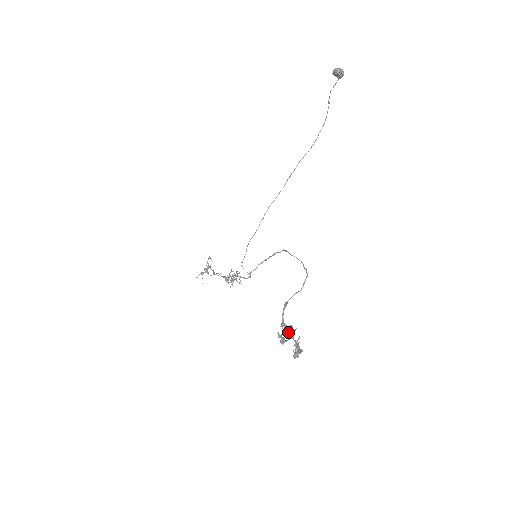
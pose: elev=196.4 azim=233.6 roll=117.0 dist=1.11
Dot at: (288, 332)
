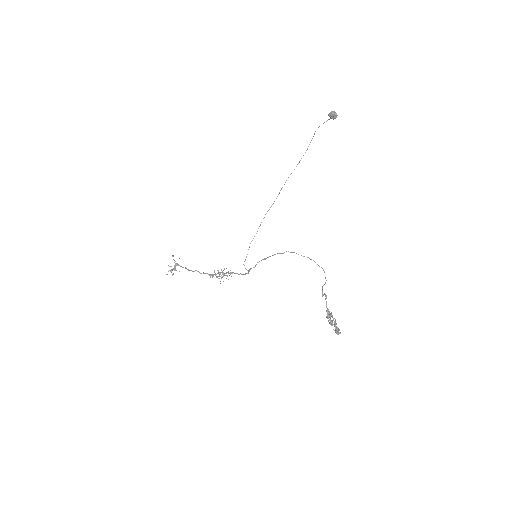
Dot at: (331, 316)
